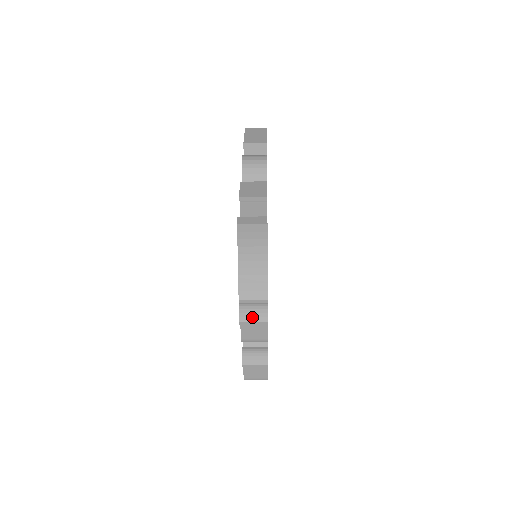
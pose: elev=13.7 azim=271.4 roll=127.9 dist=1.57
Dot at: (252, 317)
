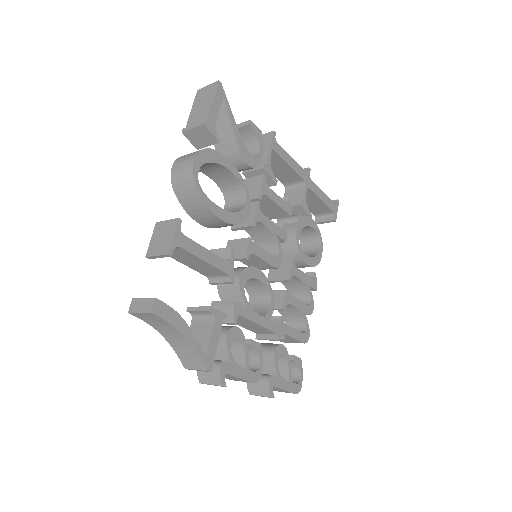
Dot at: (208, 380)
